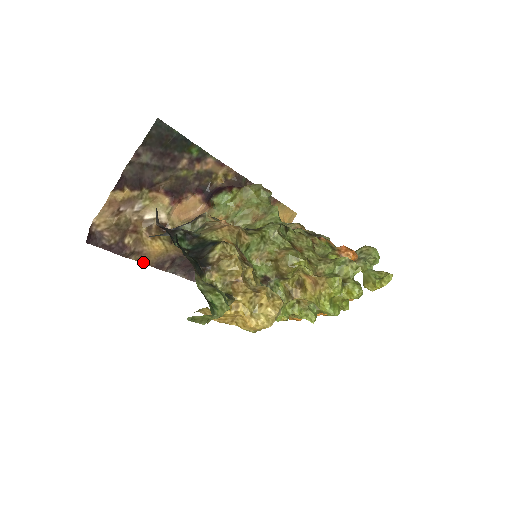
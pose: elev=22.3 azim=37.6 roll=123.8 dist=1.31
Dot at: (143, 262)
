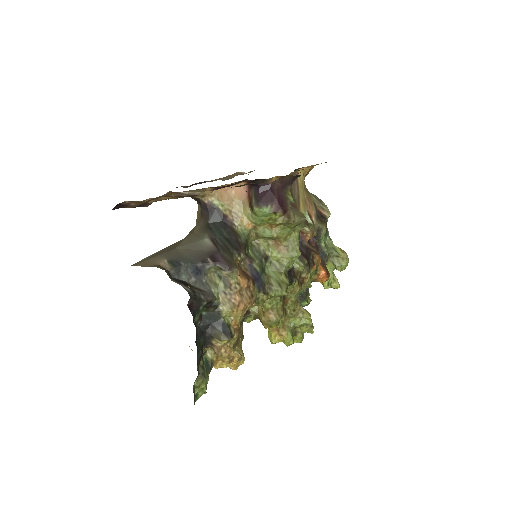
Dot at: occluded
